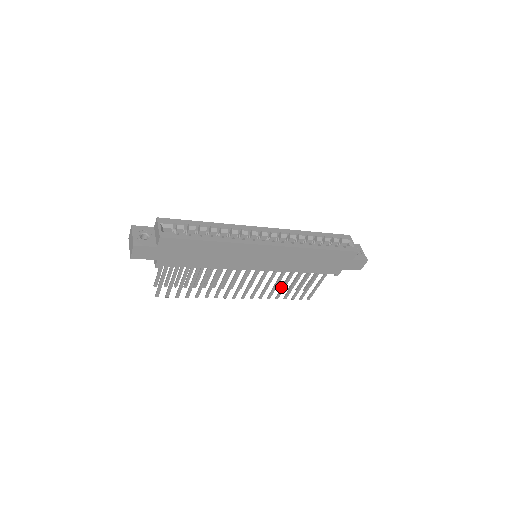
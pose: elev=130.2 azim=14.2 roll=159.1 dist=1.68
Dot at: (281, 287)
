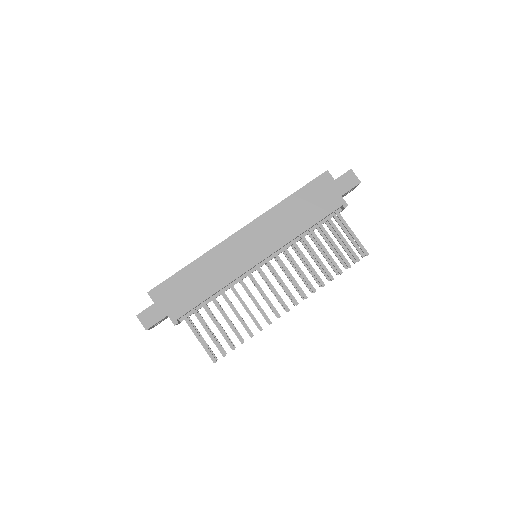
Dot at: occluded
